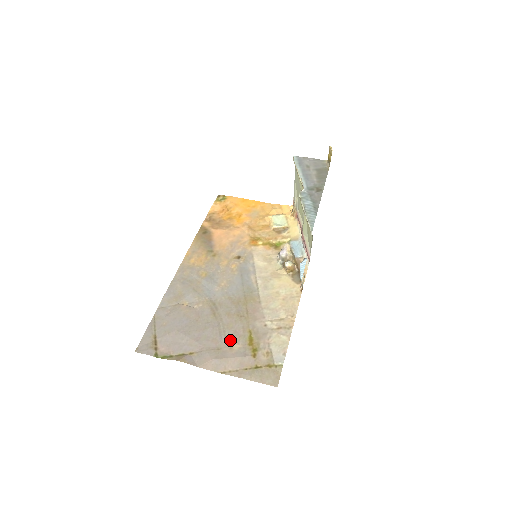
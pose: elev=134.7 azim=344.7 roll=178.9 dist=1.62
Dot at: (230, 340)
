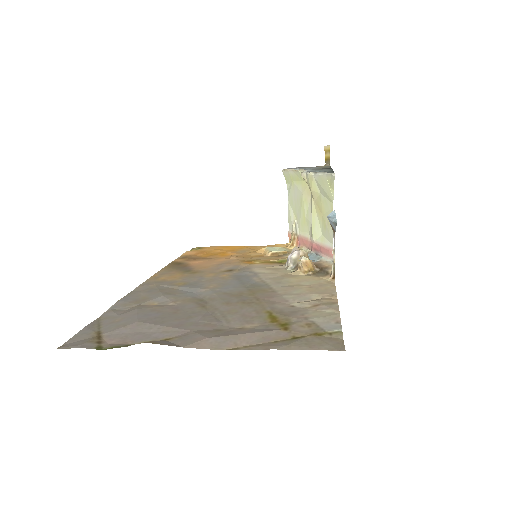
Dot at: (236, 322)
